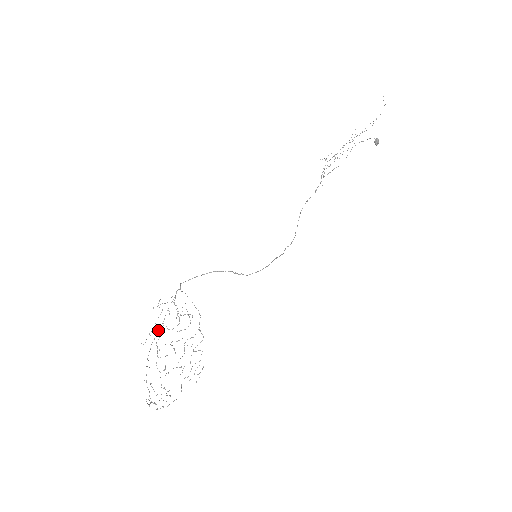
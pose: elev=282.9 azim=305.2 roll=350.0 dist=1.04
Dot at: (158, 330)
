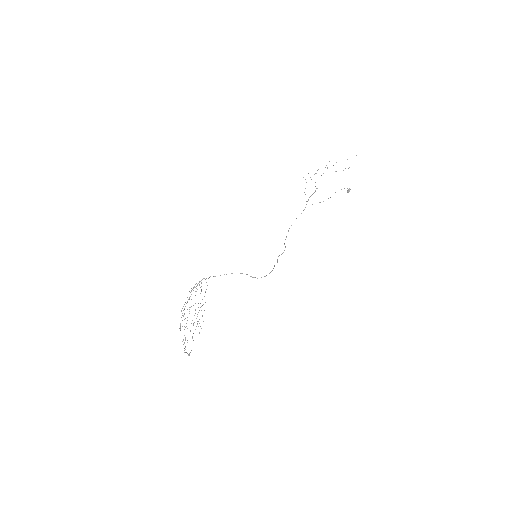
Dot at: (186, 303)
